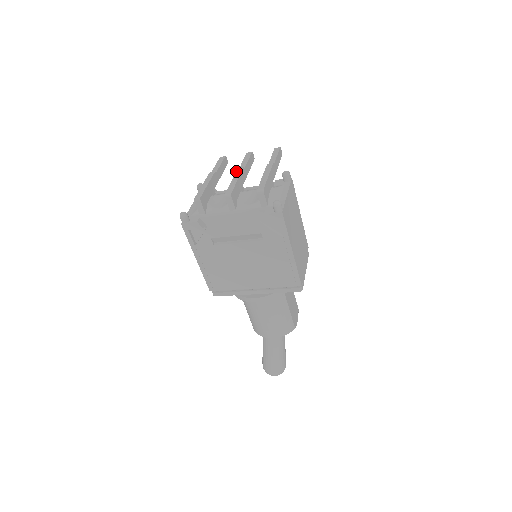
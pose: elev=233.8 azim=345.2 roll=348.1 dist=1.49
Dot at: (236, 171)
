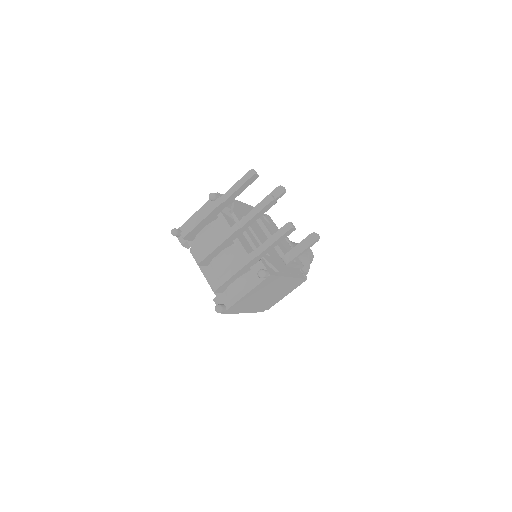
Dot at: (228, 229)
